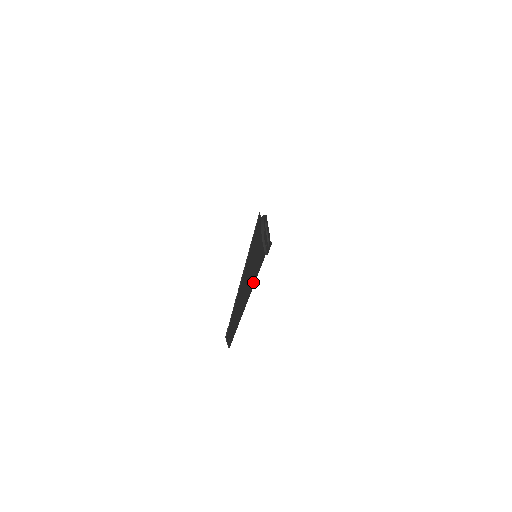
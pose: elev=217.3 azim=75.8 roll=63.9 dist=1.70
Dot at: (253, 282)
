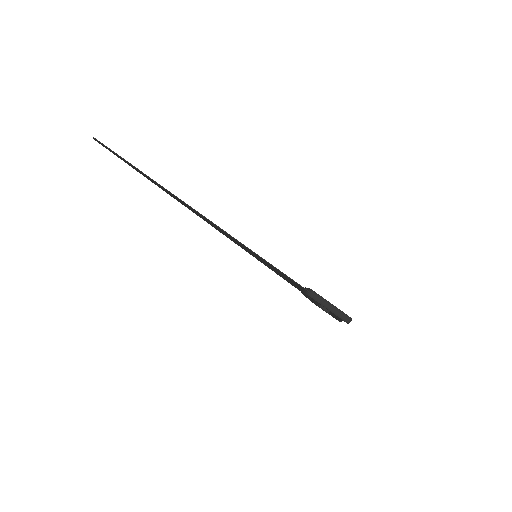
Dot at: (220, 229)
